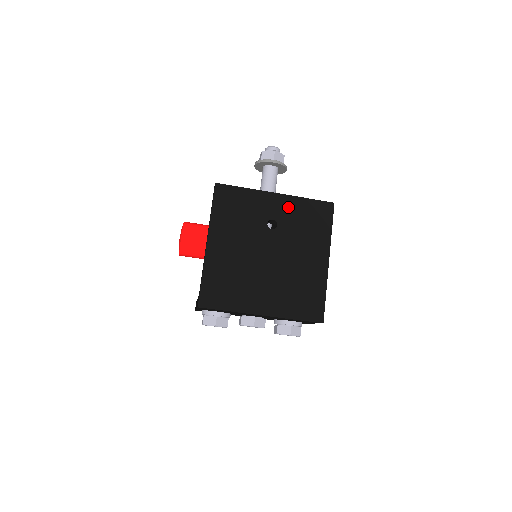
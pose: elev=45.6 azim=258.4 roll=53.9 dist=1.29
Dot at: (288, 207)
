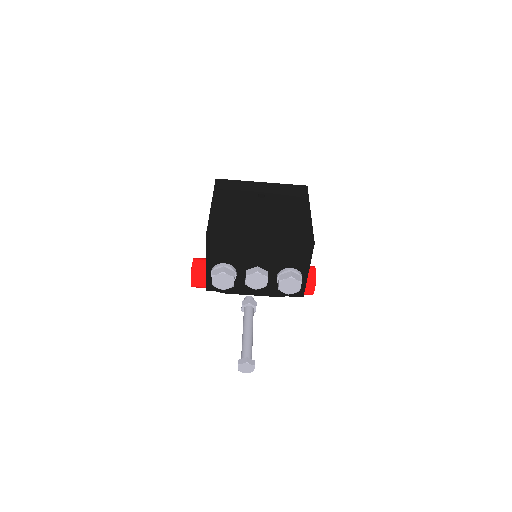
Dot at: (272, 188)
